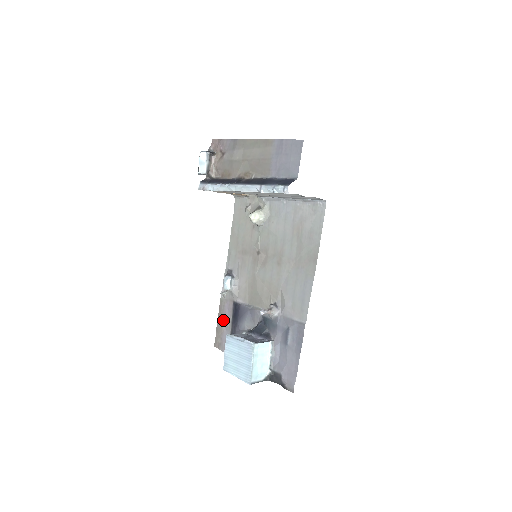
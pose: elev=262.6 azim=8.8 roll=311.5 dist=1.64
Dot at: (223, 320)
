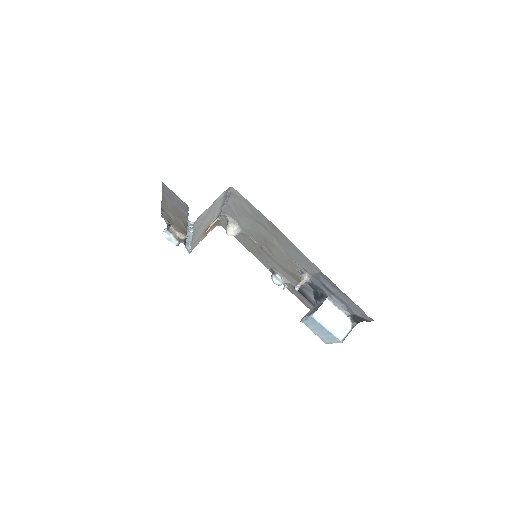
Dot at: (306, 303)
